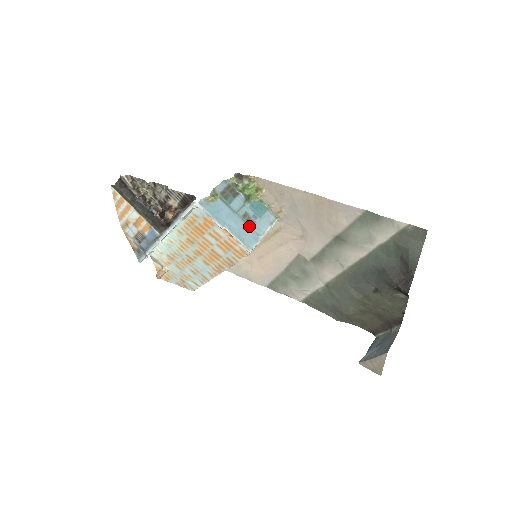
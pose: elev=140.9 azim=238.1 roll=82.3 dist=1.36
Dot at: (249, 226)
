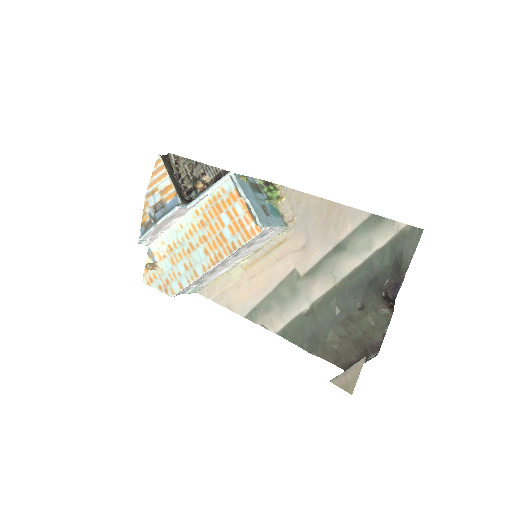
Dot at: (265, 213)
